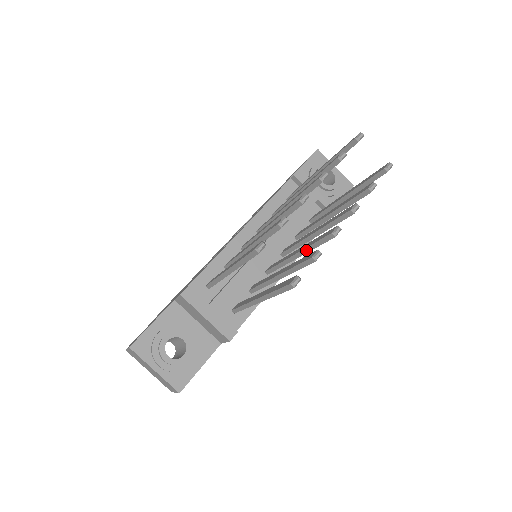
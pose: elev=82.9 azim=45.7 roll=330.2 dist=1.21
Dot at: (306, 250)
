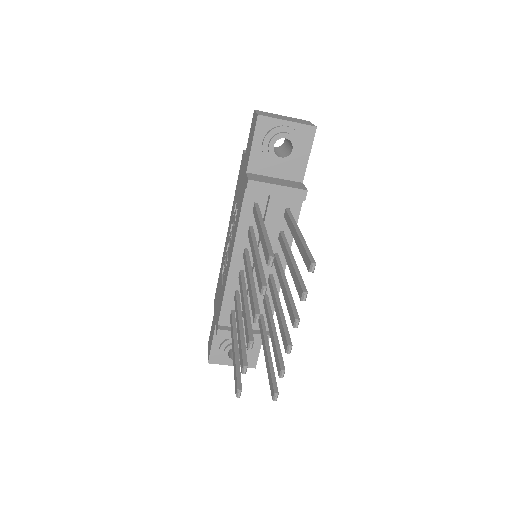
Dot at: occluded
